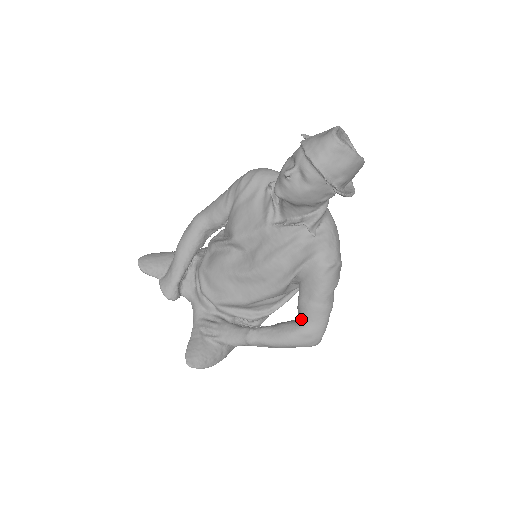
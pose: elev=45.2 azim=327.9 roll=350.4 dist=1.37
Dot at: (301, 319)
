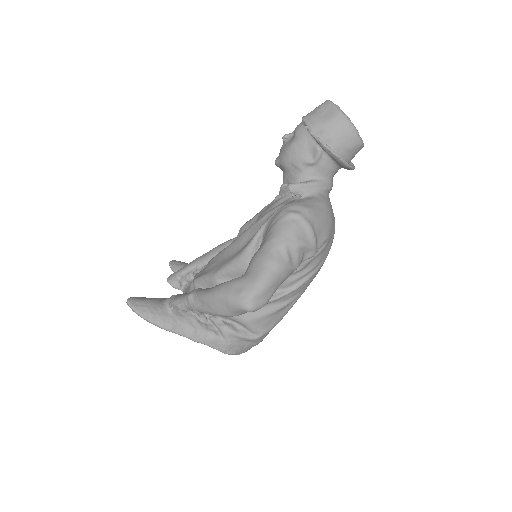
Dot at: occluded
